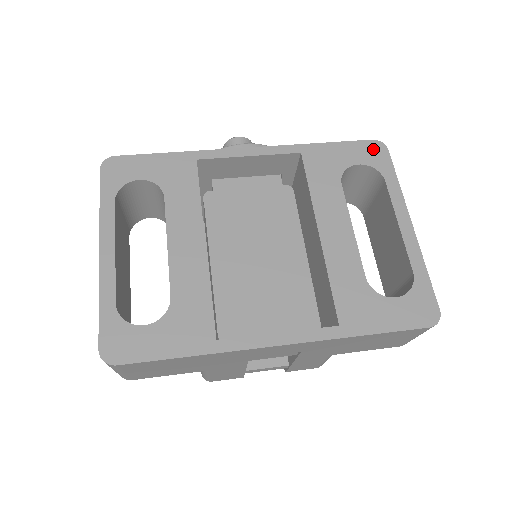
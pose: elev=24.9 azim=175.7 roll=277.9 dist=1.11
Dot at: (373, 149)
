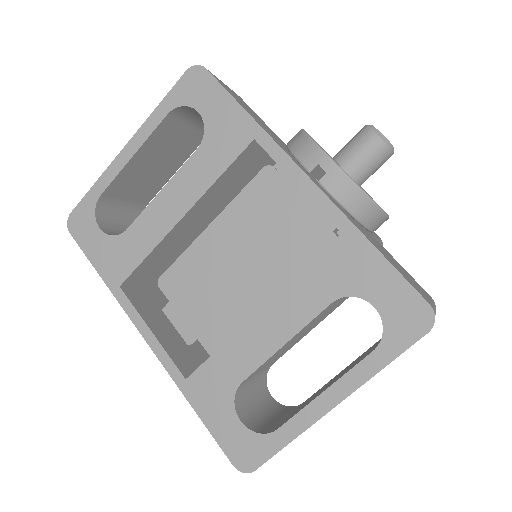
Dot at: (413, 313)
